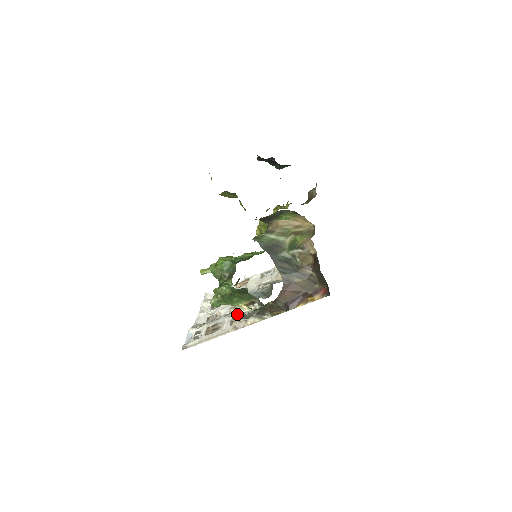
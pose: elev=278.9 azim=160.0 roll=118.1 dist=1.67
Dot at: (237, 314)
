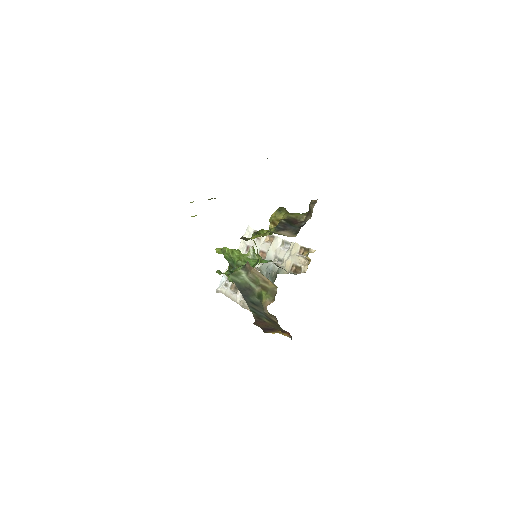
Dot at: occluded
